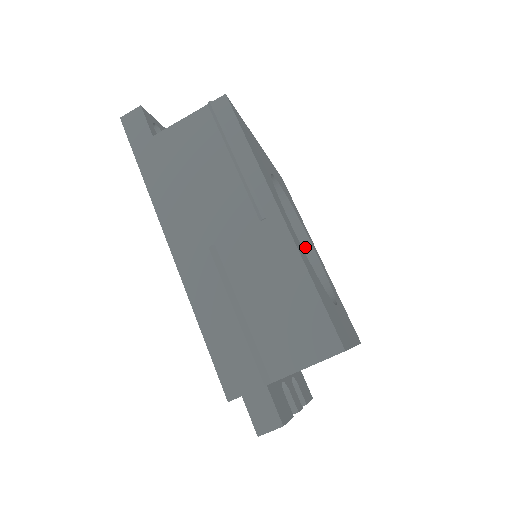
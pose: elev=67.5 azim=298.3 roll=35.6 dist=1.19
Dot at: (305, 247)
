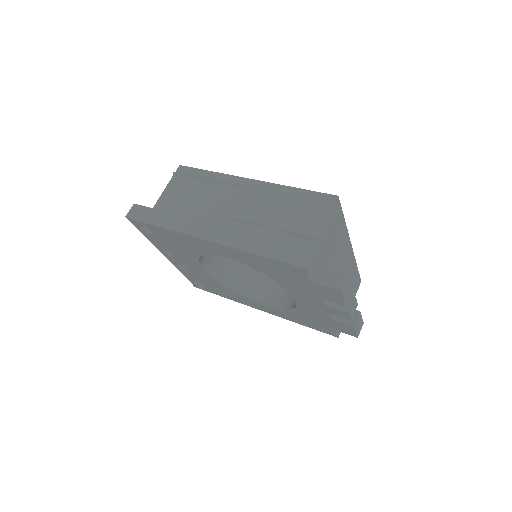
Dot at: occluded
